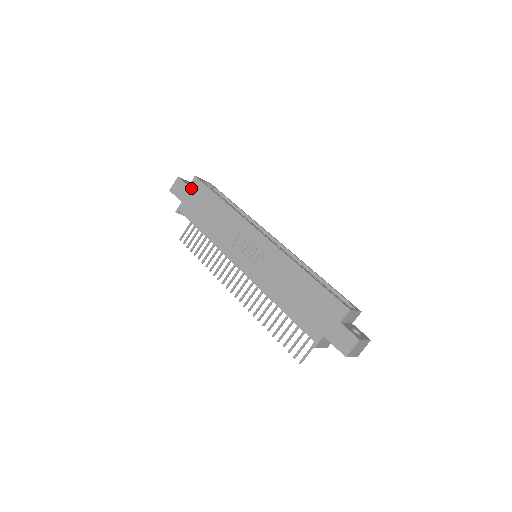
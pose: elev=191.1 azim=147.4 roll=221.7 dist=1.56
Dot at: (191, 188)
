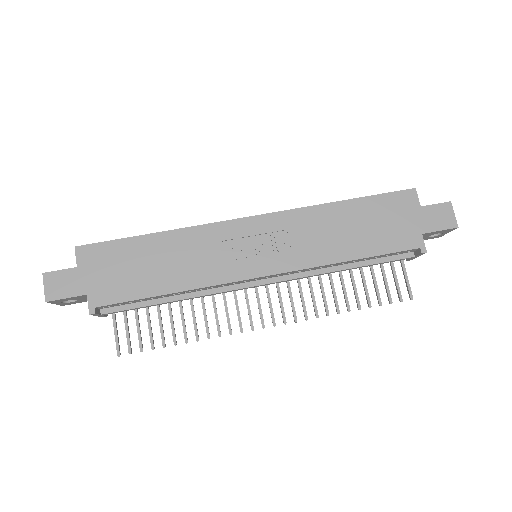
Dot at: (85, 265)
